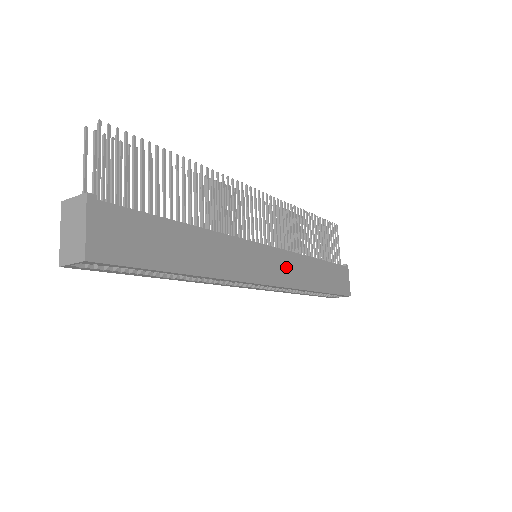
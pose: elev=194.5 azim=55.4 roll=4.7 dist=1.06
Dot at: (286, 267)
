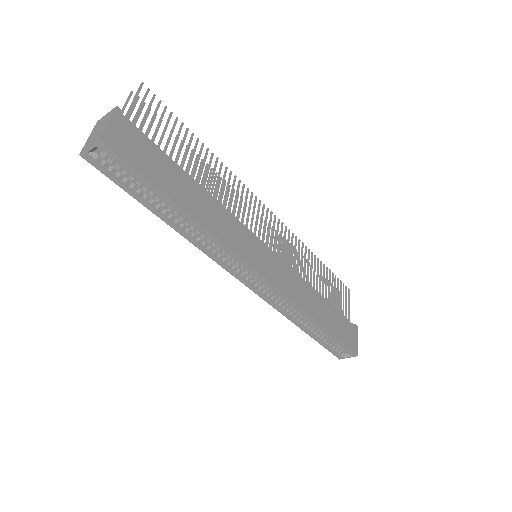
Dot at: (284, 276)
